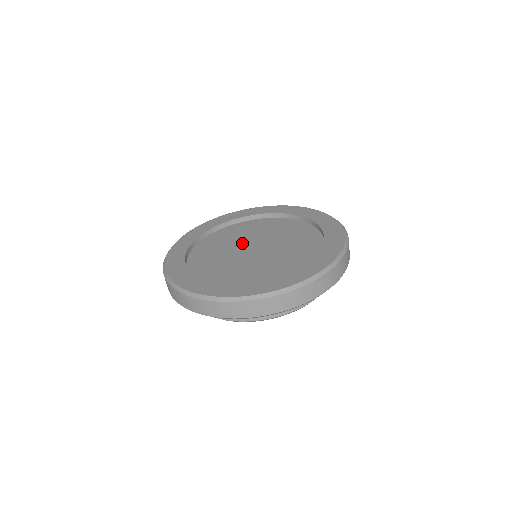
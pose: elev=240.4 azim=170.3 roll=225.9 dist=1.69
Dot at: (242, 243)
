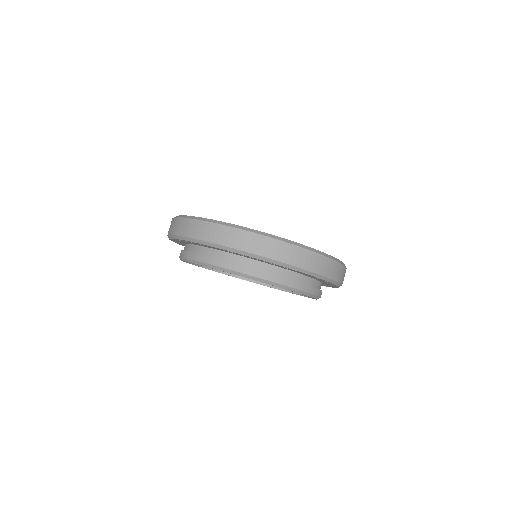
Dot at: occluded
